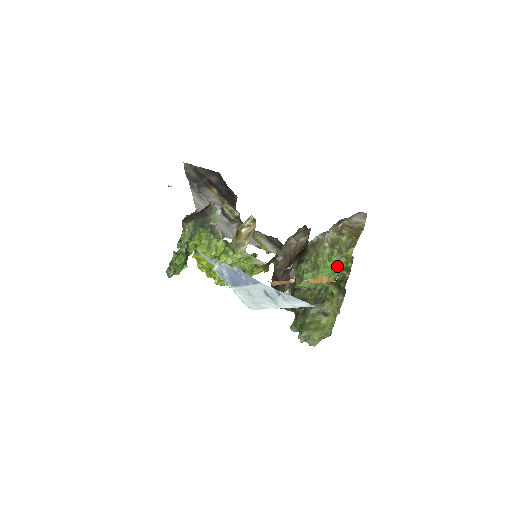
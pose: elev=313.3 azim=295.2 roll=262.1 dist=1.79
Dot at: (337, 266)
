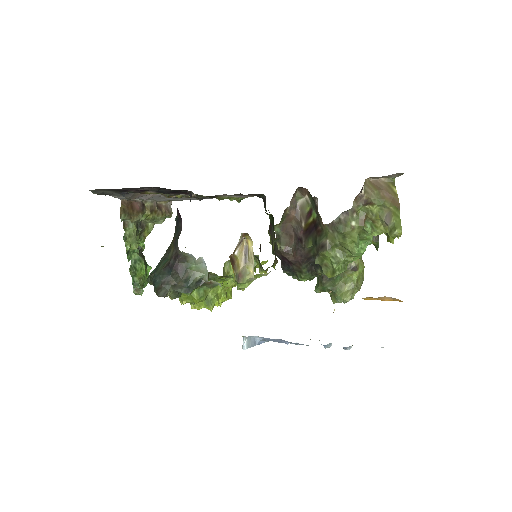
Dot at: occluded
